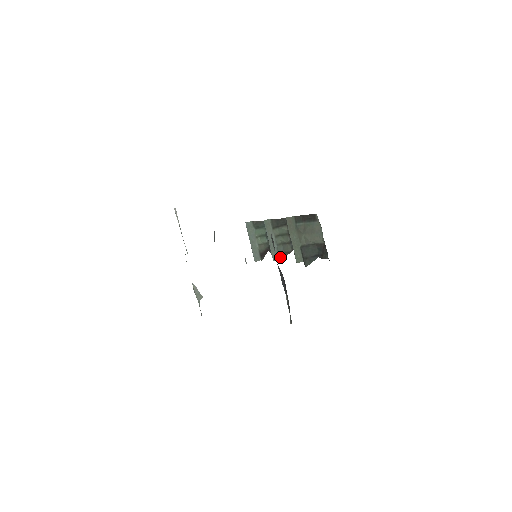
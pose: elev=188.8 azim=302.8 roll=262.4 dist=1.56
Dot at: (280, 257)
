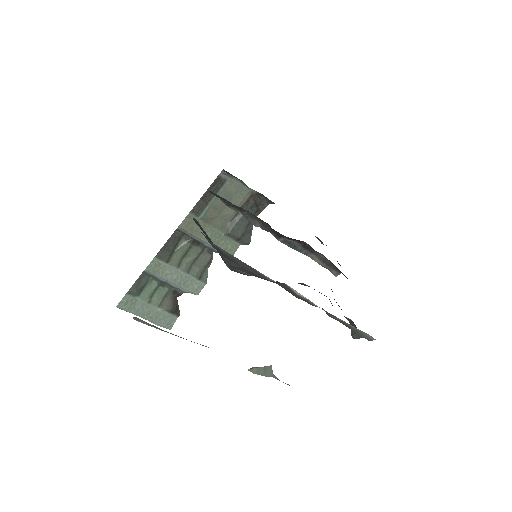
Dot at: (204, 279)
